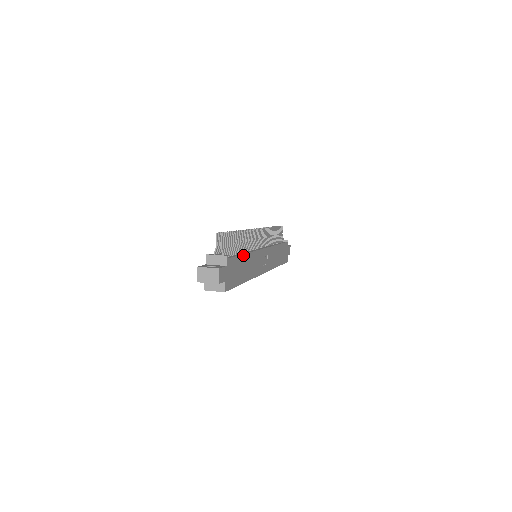
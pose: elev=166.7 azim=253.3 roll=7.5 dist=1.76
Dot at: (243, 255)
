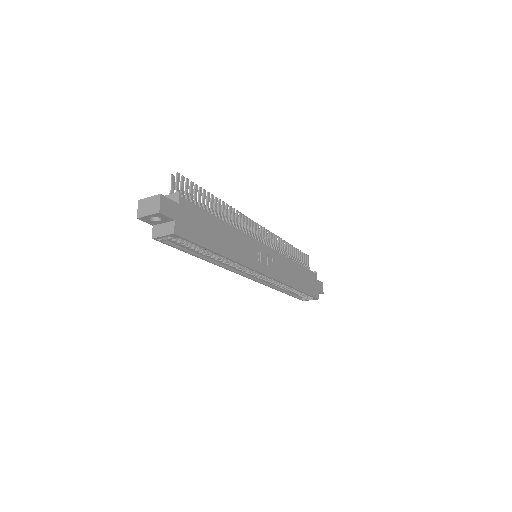
Dot at: (217, 218)
